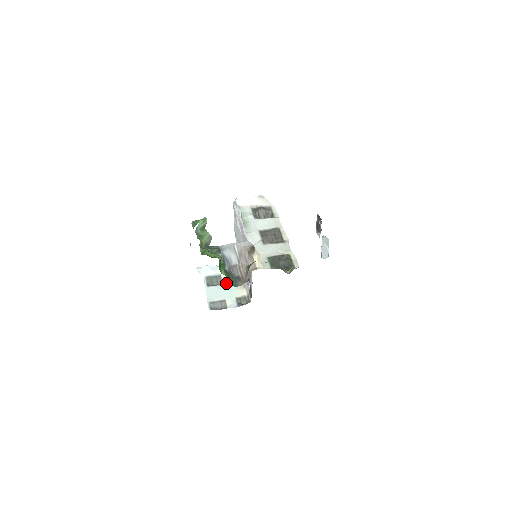
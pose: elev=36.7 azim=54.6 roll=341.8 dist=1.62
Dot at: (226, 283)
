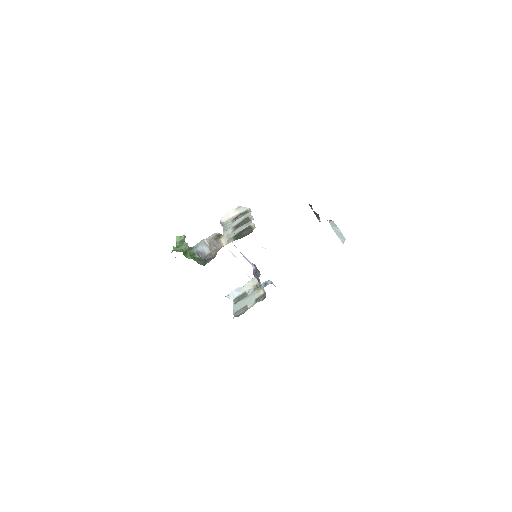
Dot at: (249, 294)
